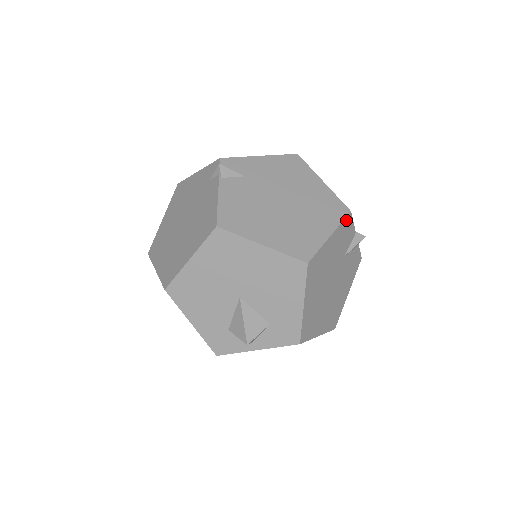
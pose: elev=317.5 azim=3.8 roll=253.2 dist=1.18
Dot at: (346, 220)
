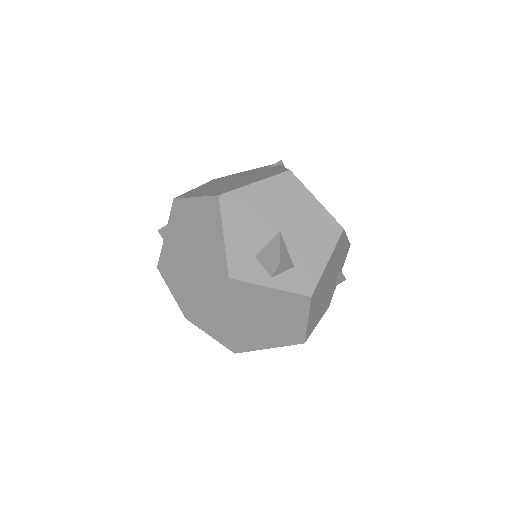
Dot at: (348, 246)
